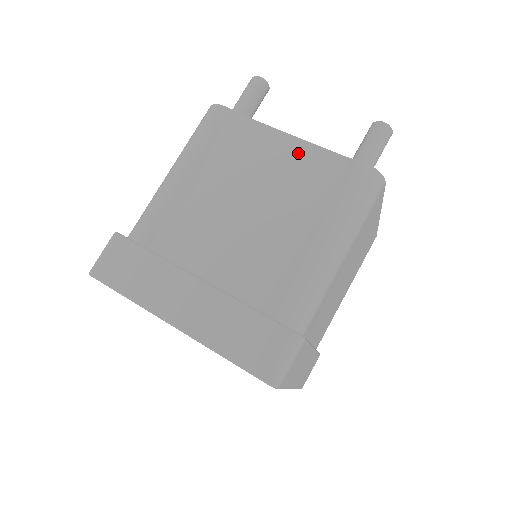
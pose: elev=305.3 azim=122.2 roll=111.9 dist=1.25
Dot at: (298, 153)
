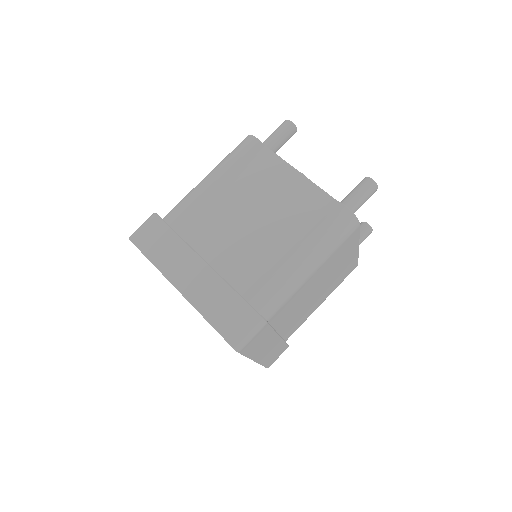
Dot at: (301, 187)
